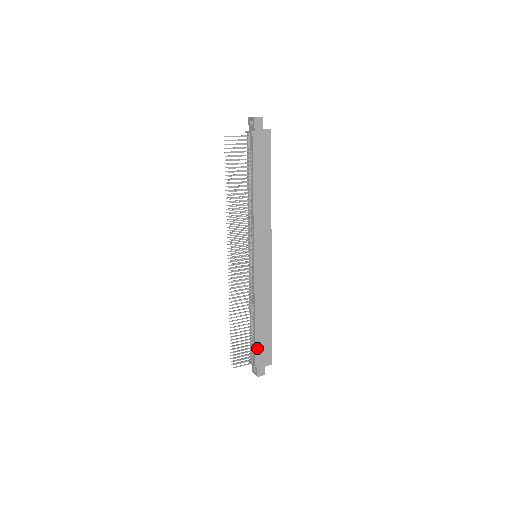
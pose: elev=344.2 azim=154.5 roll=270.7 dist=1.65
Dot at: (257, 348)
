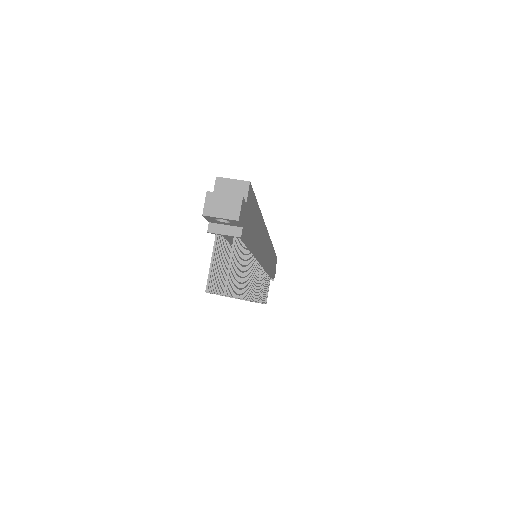
Dot at: occluded
